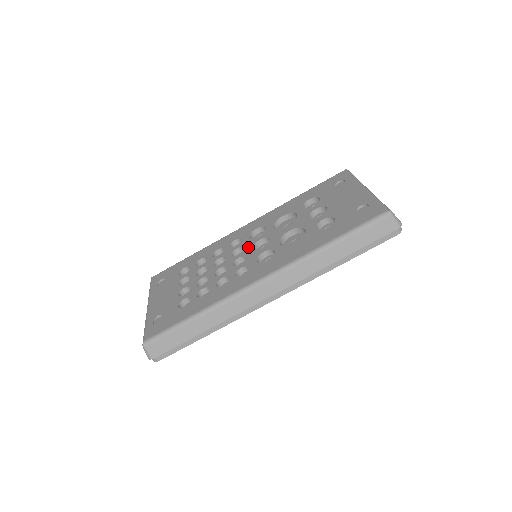
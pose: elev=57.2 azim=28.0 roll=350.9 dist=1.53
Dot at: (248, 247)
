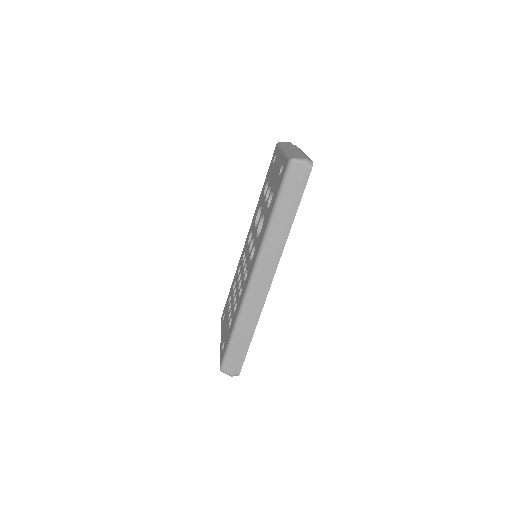
Dot at: (247, 254)
